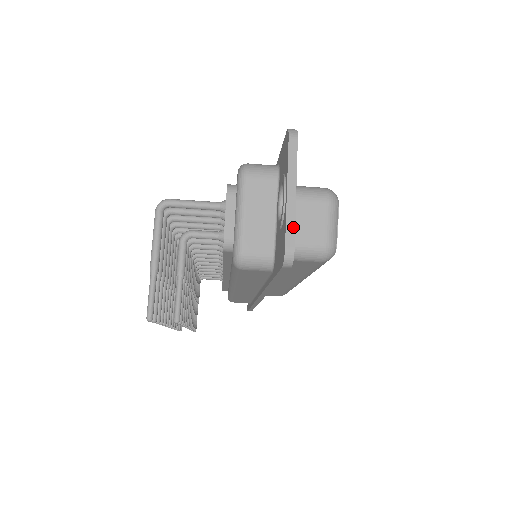
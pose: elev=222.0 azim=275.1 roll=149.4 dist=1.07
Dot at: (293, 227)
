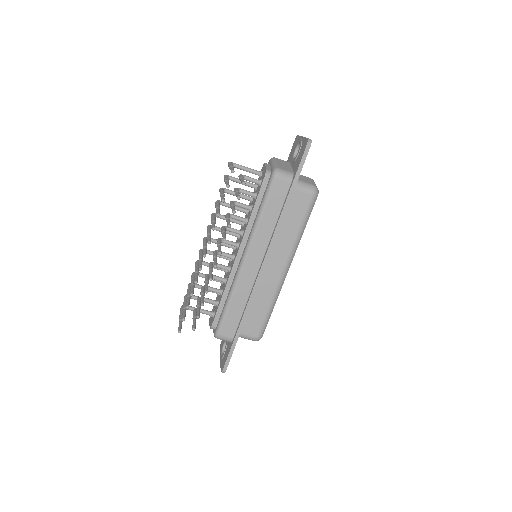
Dot at: occluded
